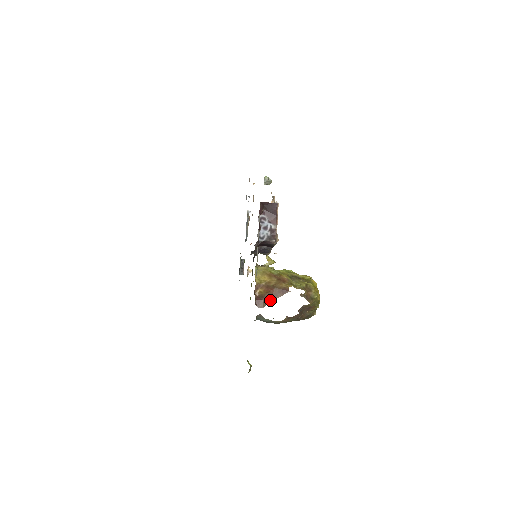
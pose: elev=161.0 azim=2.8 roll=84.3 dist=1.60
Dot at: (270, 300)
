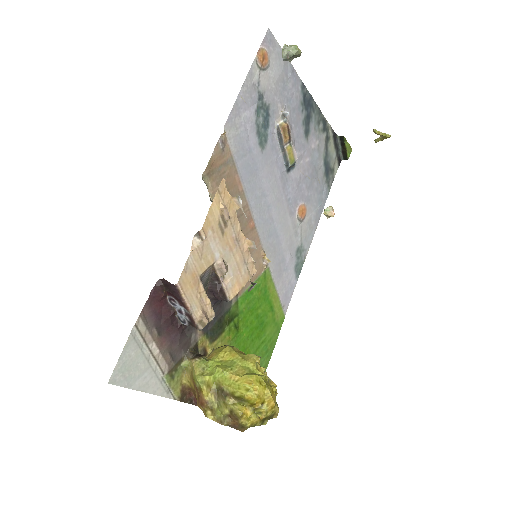
Dot at: occluded
